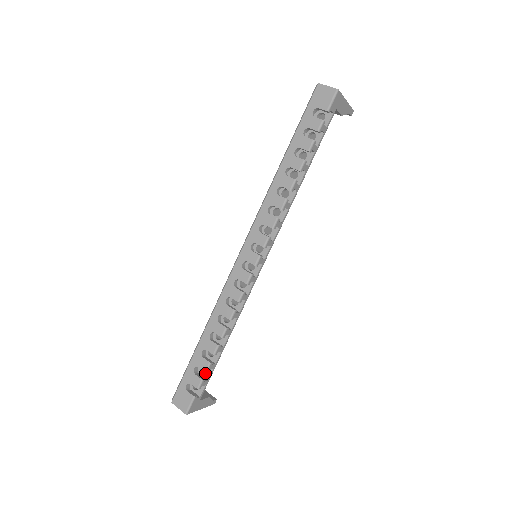
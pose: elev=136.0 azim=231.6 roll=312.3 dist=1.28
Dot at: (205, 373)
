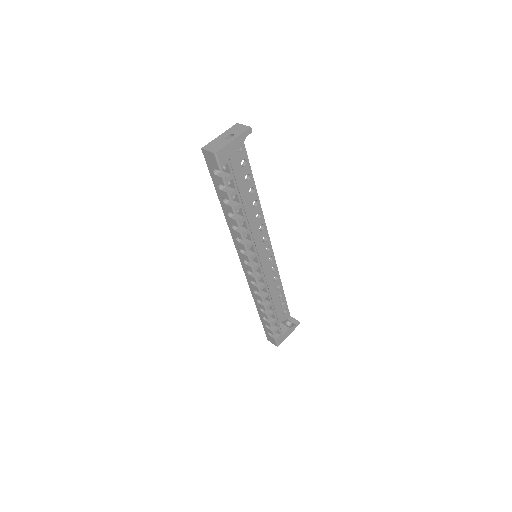
Dot at: (274, 324)
